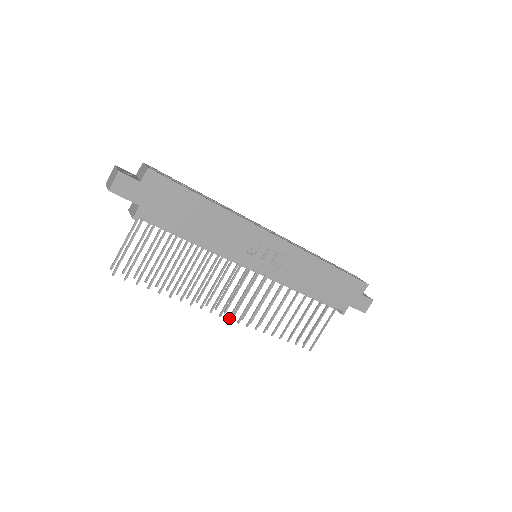
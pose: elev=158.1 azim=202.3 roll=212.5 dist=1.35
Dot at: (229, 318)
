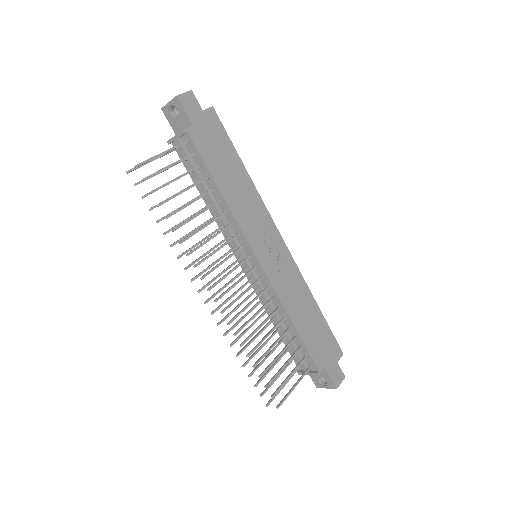
Dot at: (216, 299)
